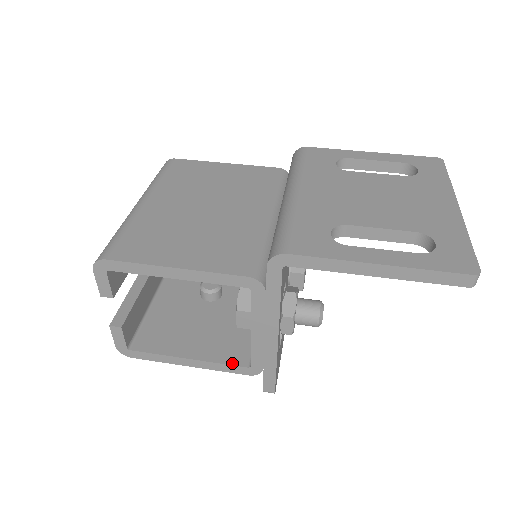
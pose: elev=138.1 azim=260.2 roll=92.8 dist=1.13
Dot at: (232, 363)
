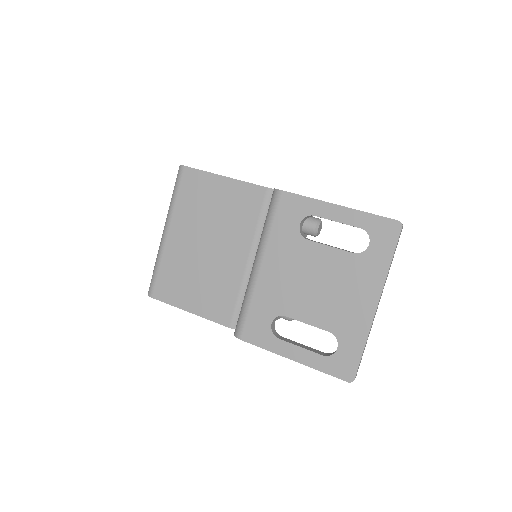
Dot at: occluded
